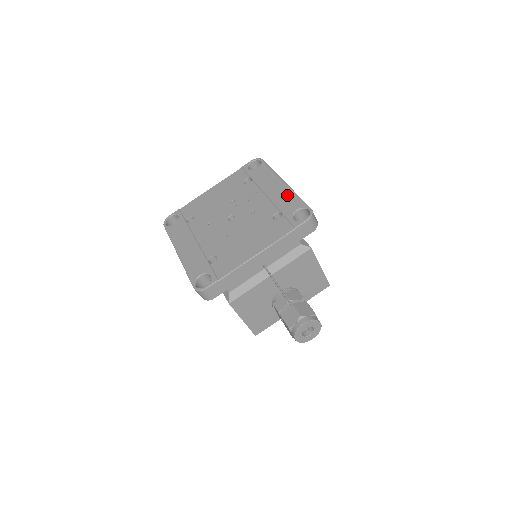
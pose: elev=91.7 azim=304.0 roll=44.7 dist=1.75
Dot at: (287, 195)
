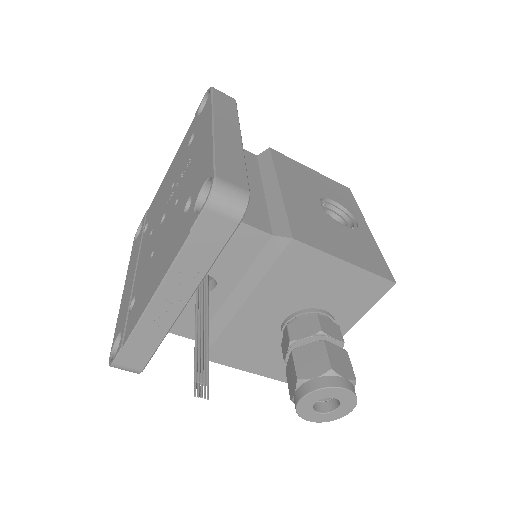
Dot at: (205, 153)
